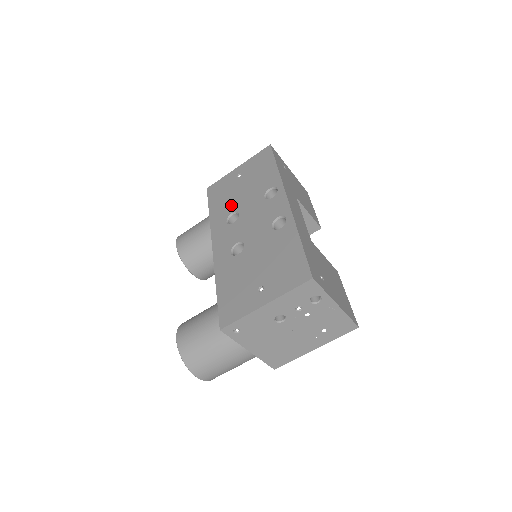
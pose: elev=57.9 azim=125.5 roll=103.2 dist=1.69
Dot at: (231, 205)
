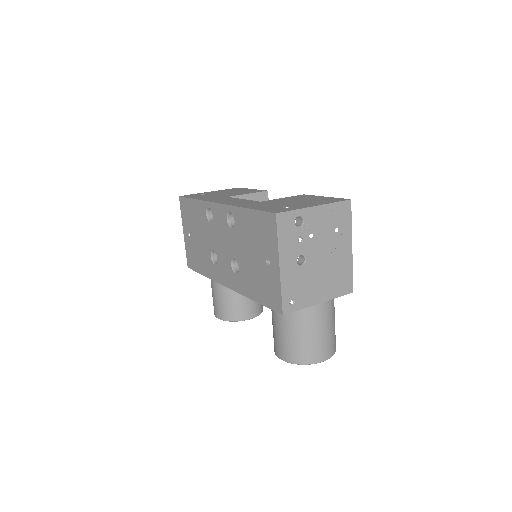
Dot at: (205, 254)
